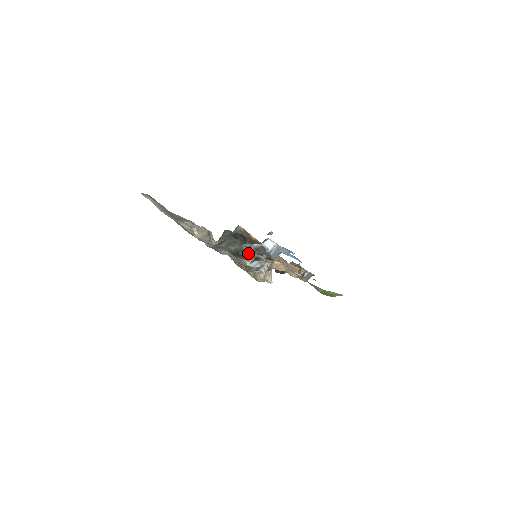
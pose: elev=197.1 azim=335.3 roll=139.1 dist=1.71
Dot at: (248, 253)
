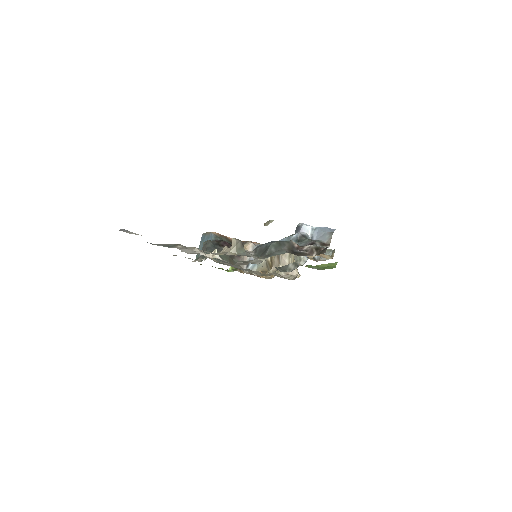
Dot at: (301, 247)
